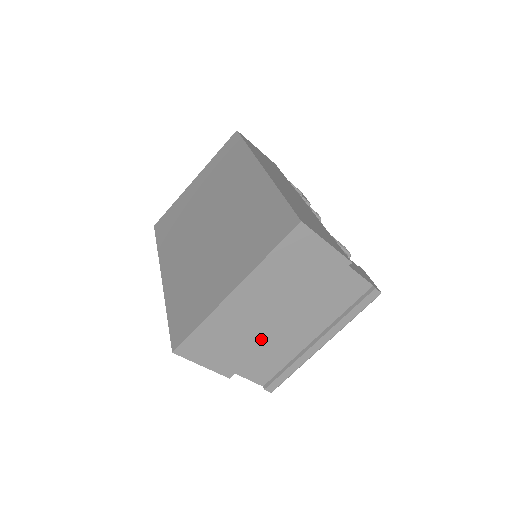
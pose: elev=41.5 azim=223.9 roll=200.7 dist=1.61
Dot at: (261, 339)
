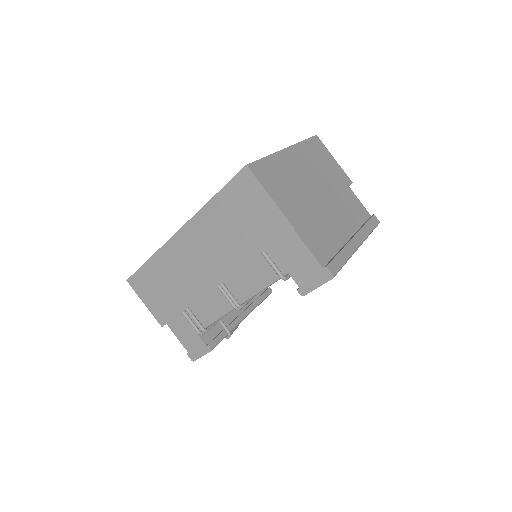
Dot at: (312, 203)
